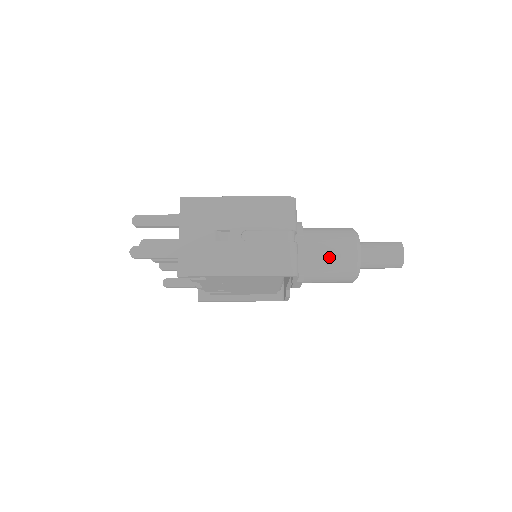
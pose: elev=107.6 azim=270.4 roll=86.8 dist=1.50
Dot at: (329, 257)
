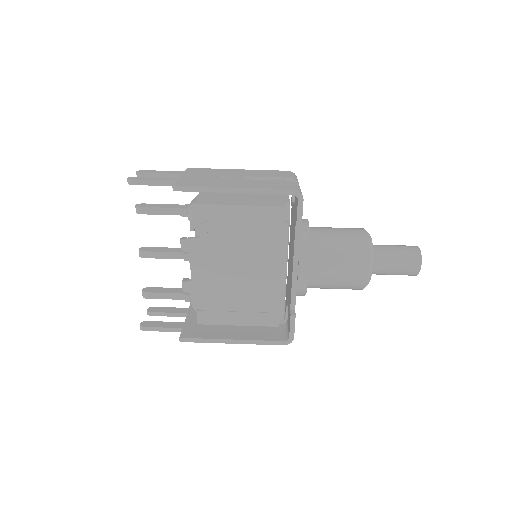
Dot at: (336, 234)
